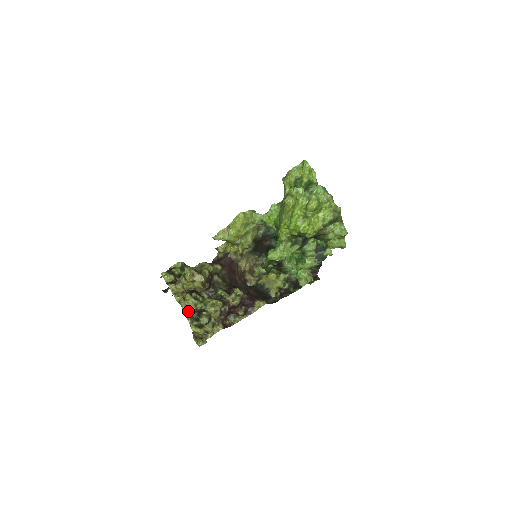
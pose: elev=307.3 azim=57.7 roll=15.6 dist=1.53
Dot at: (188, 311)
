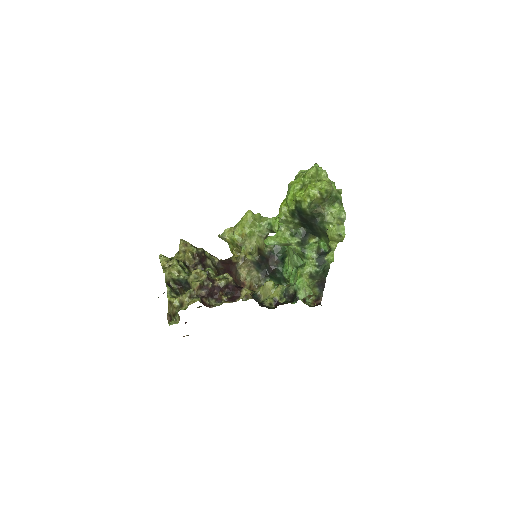
Dot at: (171, 282)
